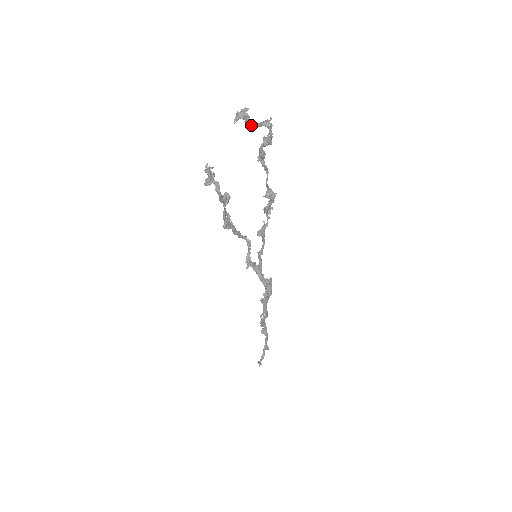
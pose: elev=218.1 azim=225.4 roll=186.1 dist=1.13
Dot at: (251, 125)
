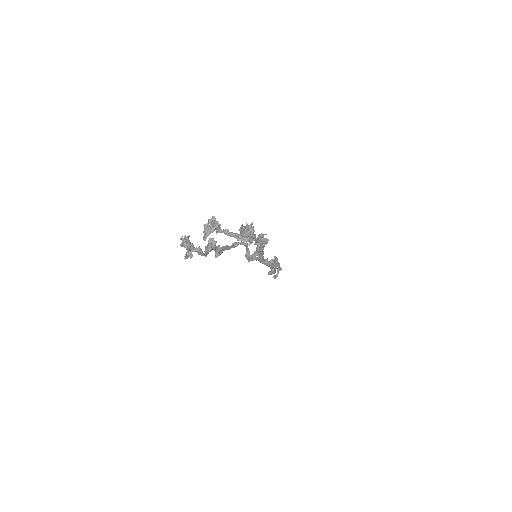
Dot at: (225, 234)
